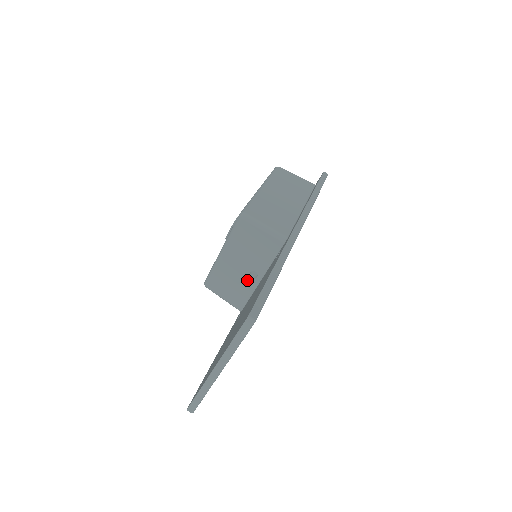
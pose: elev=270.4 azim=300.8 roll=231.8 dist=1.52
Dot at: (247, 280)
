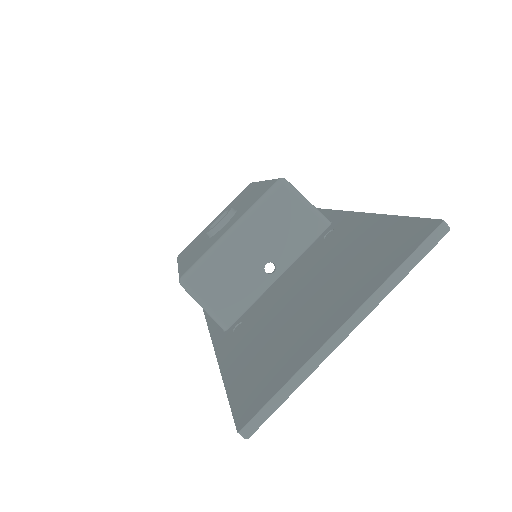
Dot at: (257, 276)
